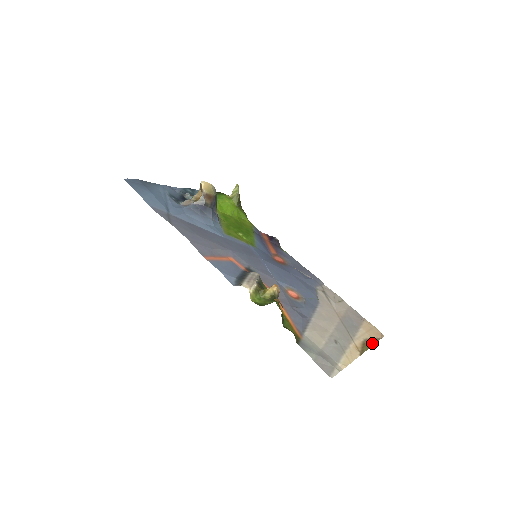
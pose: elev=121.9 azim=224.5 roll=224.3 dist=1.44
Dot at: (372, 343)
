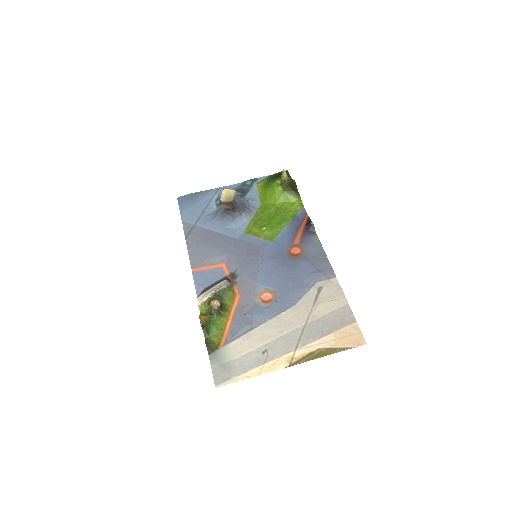
Dot at: (326, 354)
